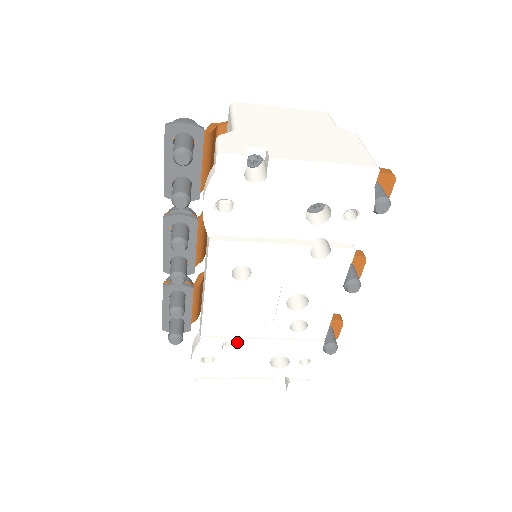
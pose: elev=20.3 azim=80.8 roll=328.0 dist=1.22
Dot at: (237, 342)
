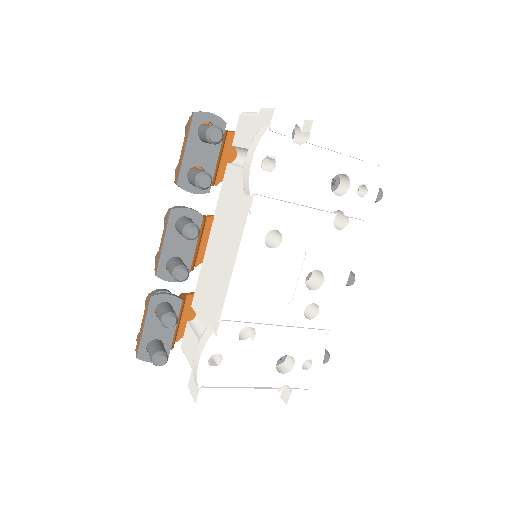
Dot at: (249, 335)
